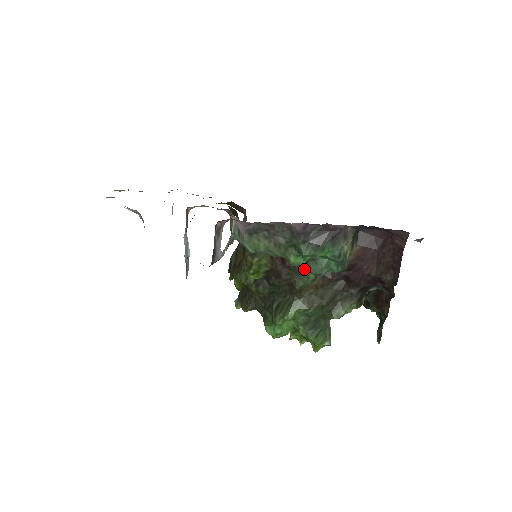
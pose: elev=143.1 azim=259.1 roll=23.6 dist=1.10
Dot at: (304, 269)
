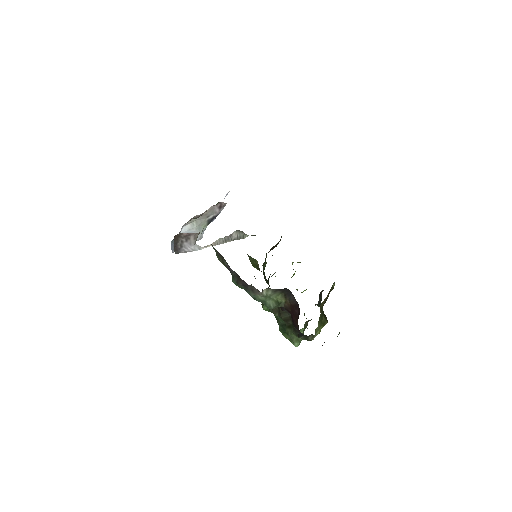
Dot at: occluded
